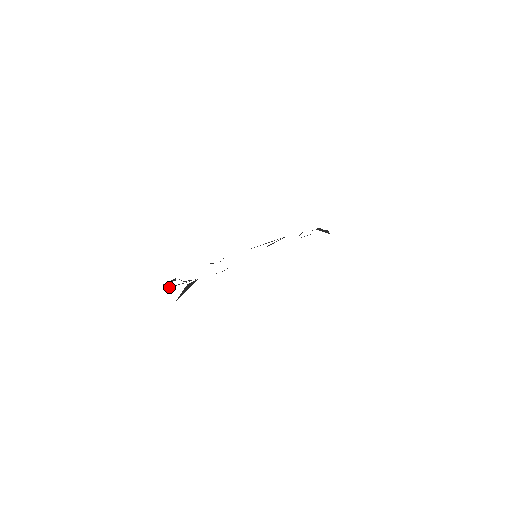
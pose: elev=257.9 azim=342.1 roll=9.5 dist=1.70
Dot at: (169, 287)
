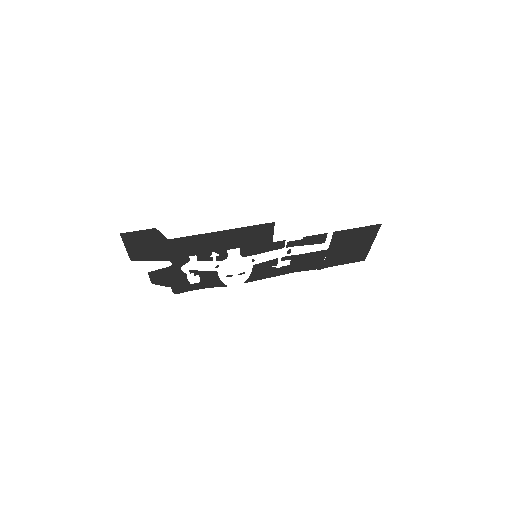
Dot at: (158, 270)
